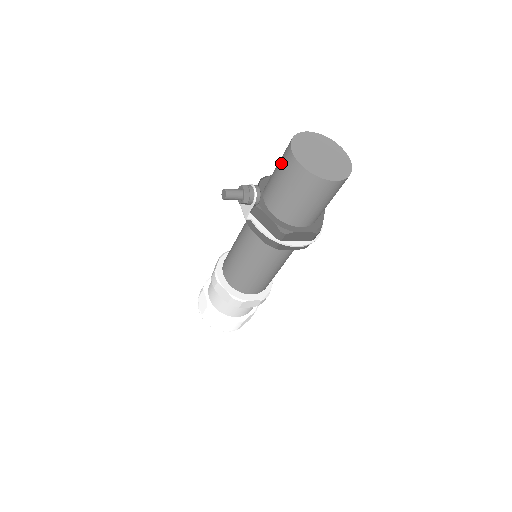
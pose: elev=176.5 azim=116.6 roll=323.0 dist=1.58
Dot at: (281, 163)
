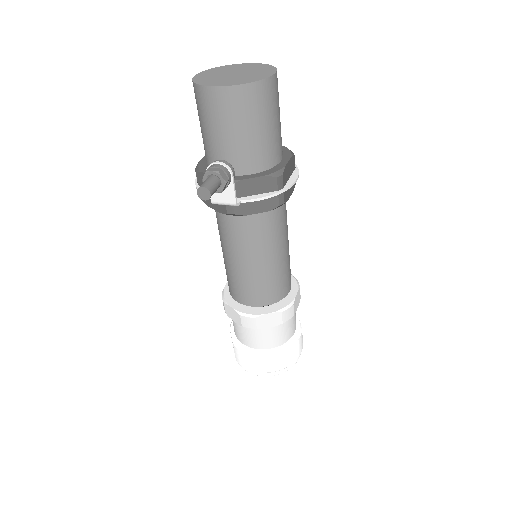
Dot at: (212, 116)
